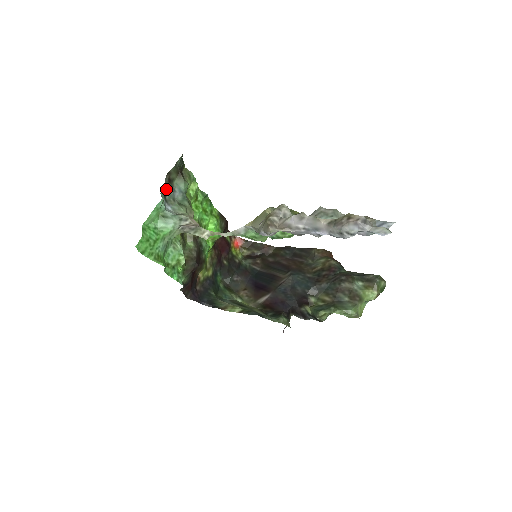
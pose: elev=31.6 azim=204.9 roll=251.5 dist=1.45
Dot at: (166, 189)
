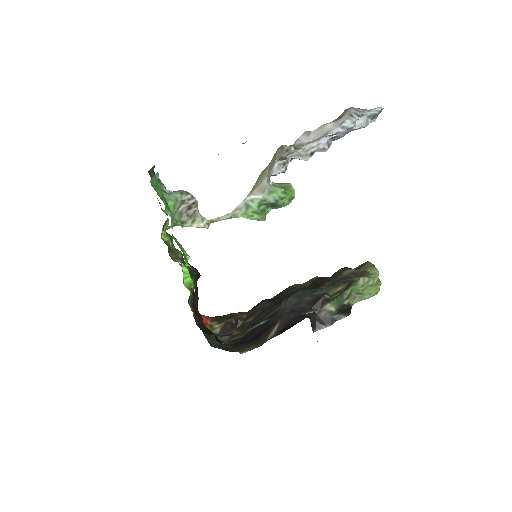
Dot at: occluded
